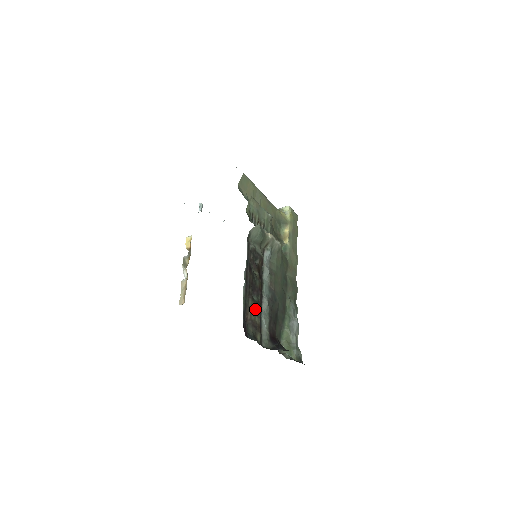
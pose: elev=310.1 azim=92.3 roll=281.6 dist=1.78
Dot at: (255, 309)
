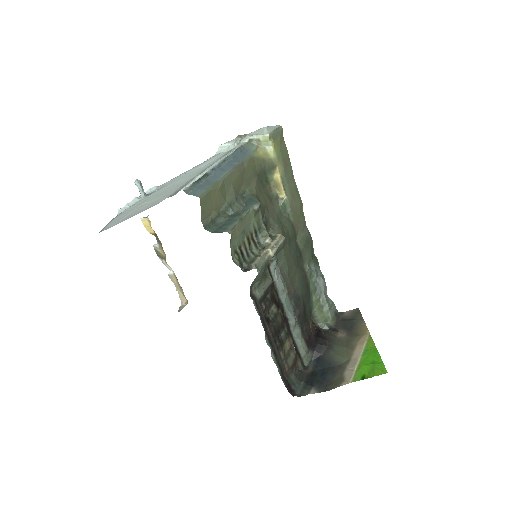
Dot at: (287, 347)
